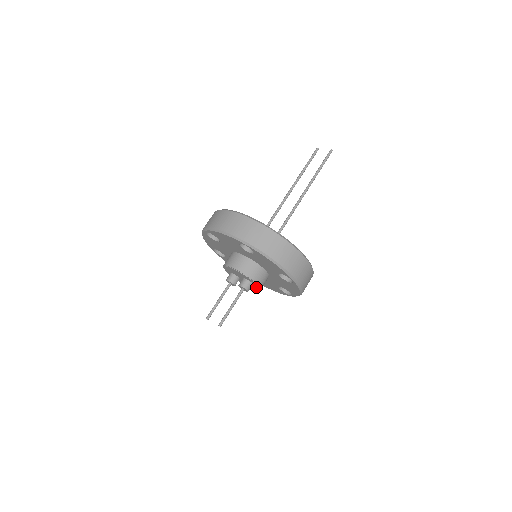
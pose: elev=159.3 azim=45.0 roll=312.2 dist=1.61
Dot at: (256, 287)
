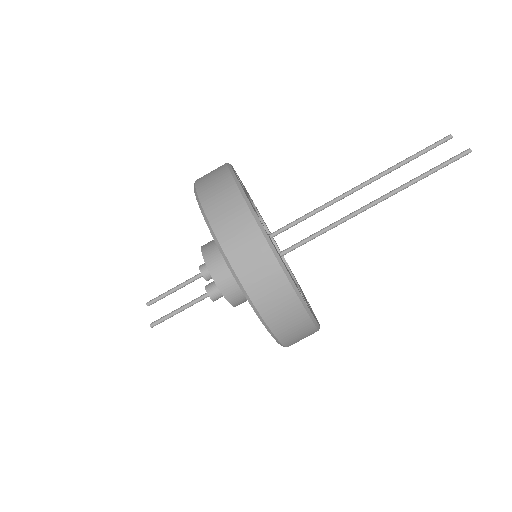
Dot at: occluded
